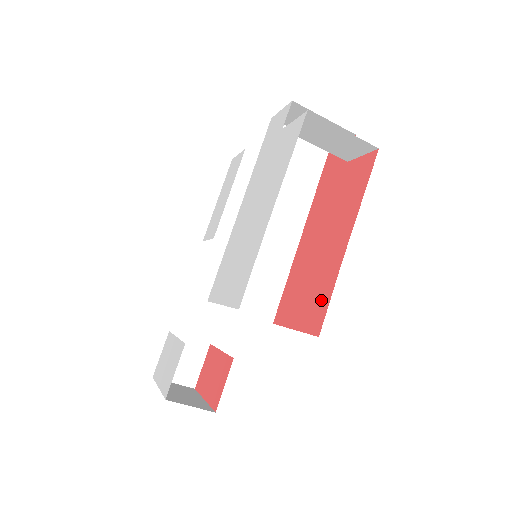
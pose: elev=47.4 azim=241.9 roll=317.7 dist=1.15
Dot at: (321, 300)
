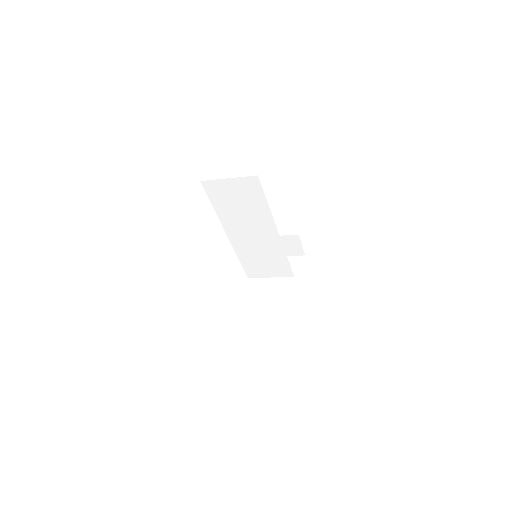
Dot at: occluded
